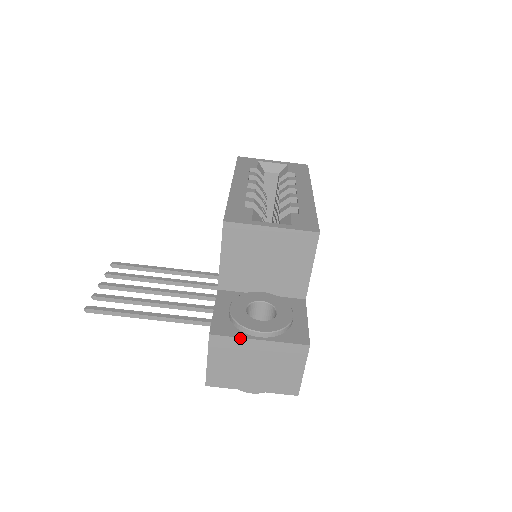
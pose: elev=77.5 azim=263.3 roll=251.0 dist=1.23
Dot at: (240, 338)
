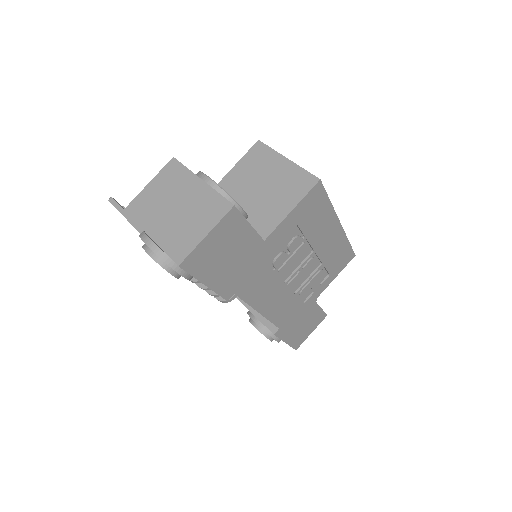
Dot at: (190, 171)
